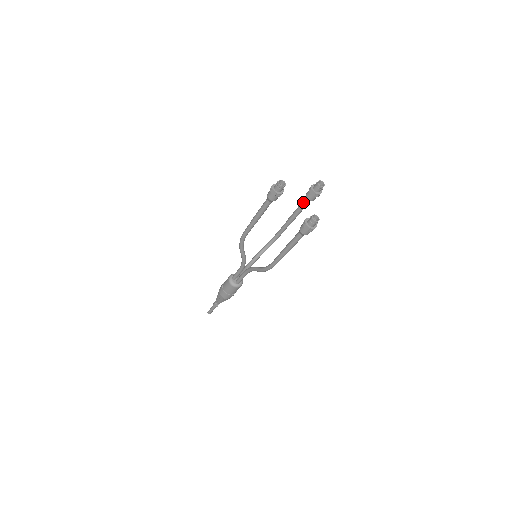
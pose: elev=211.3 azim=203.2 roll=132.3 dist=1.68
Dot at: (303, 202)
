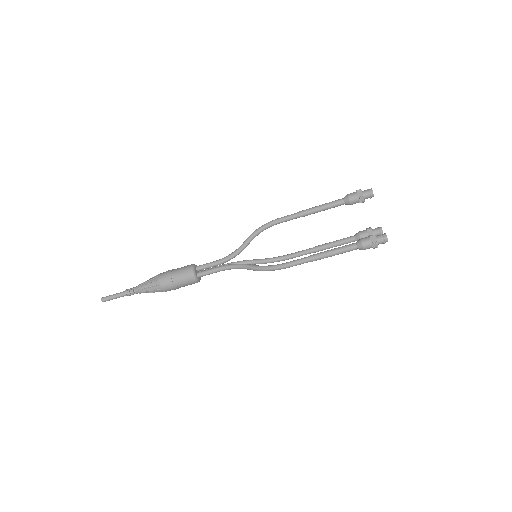
Dot at: (349, 237)
